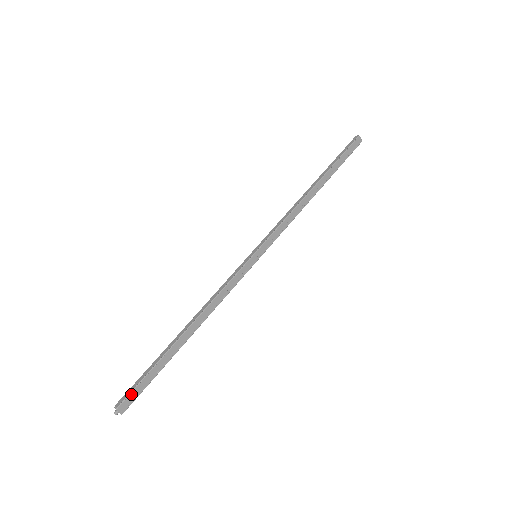
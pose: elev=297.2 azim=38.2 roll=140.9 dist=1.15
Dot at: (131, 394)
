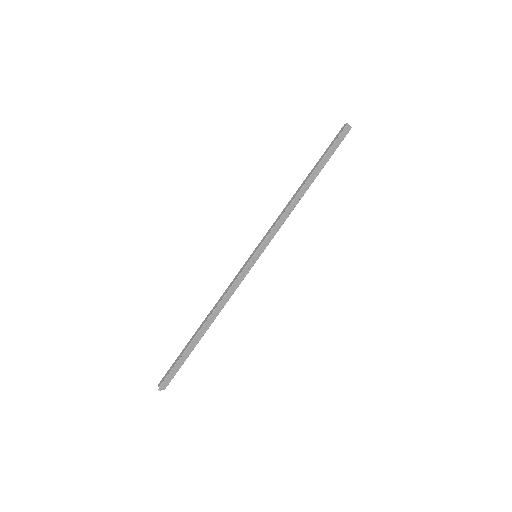
Dot at: (168, 376)
